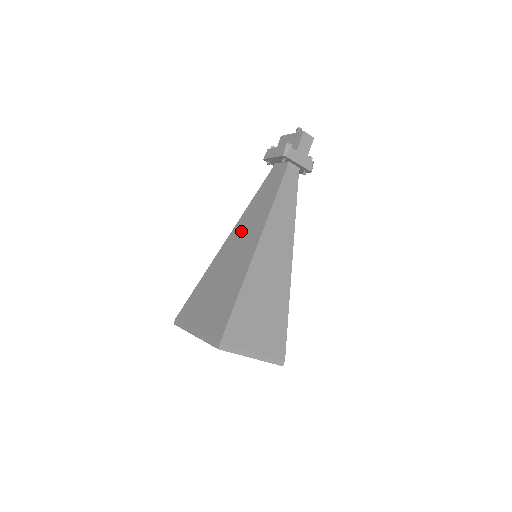
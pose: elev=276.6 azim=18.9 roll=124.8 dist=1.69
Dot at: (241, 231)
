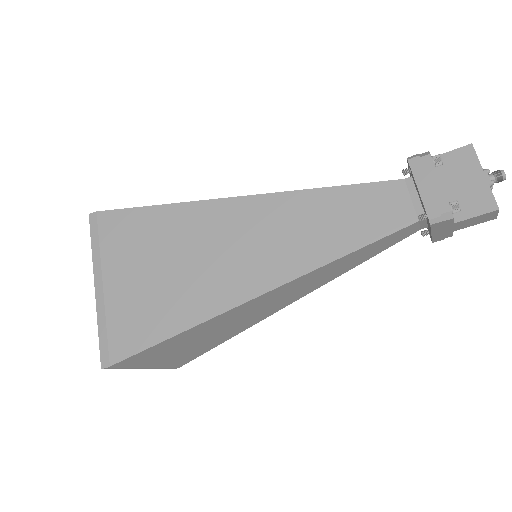
Dot at: (268, 223)
